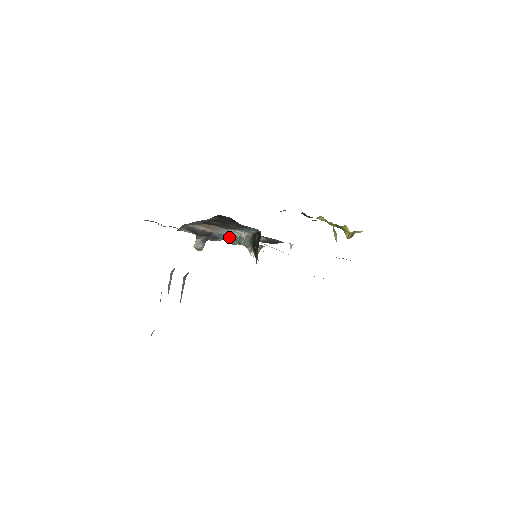
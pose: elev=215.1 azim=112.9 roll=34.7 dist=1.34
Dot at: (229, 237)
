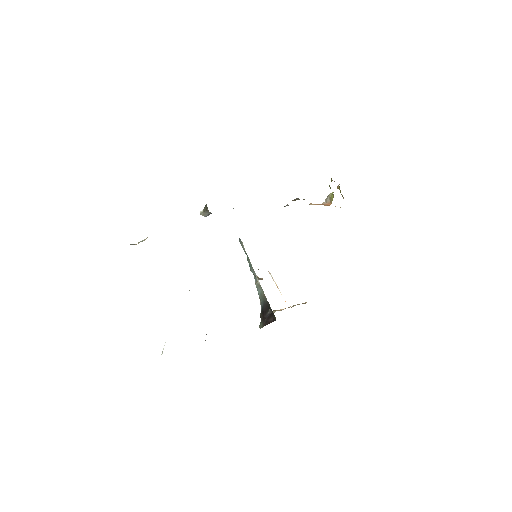
Dot at: occluded
